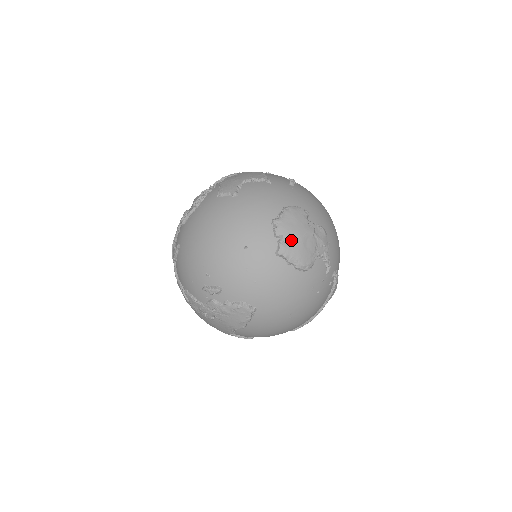
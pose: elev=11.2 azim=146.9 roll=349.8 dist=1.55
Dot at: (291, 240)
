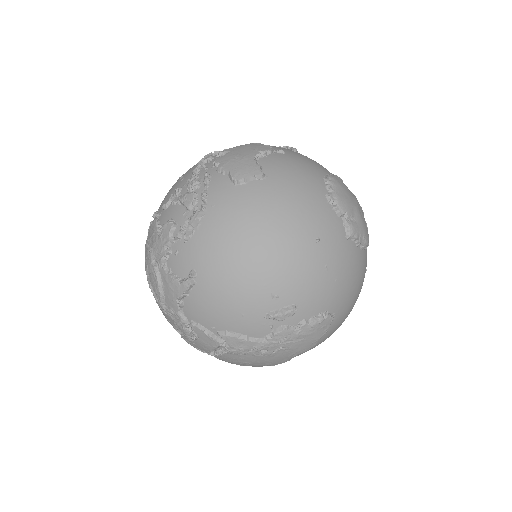
Dot at: (353, 215)
